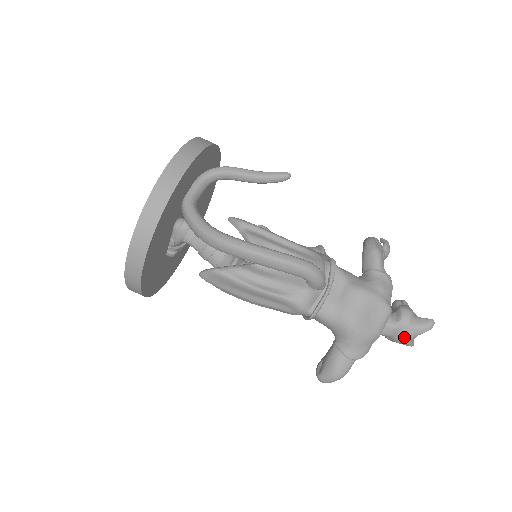
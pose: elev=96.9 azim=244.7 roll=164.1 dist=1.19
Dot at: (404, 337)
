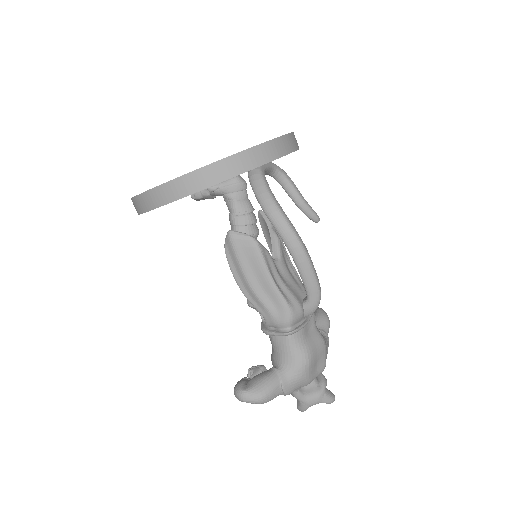
Dot at: (313, 398)
